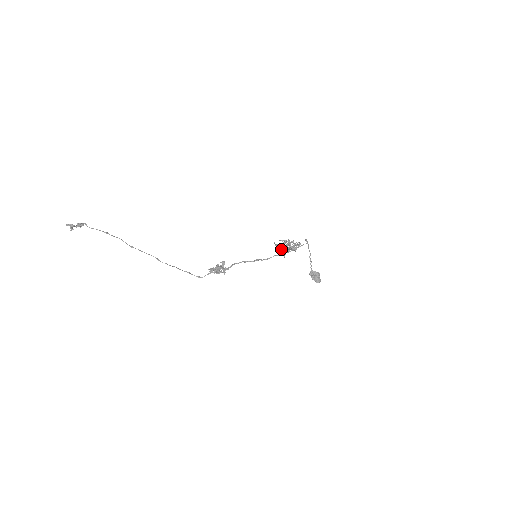
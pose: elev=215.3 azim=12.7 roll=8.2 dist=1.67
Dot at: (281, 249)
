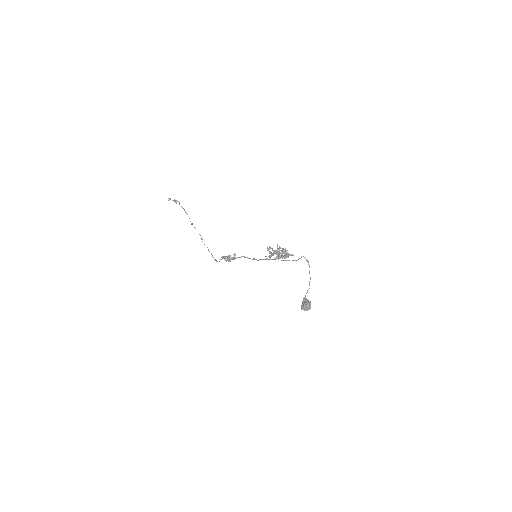
Dot at: (270, 251)
